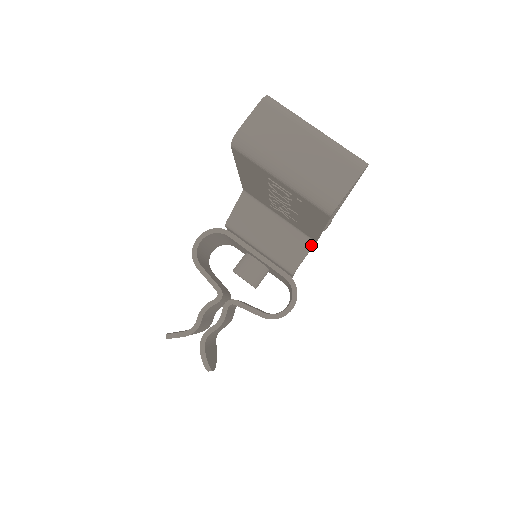
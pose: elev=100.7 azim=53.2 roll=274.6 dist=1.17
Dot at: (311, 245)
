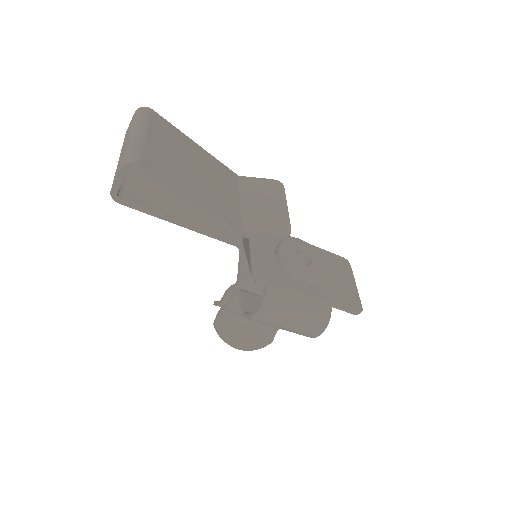
Dot at: (239, 250)
